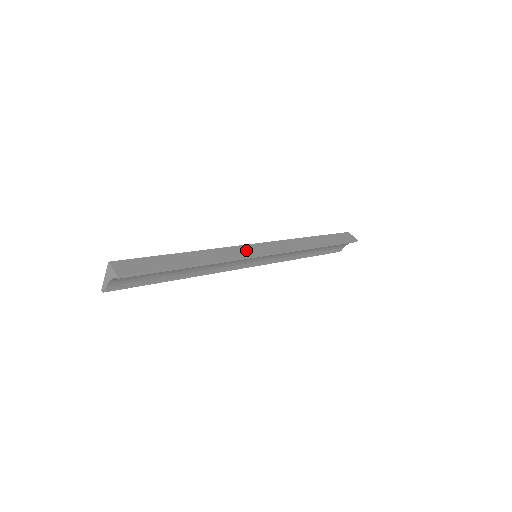
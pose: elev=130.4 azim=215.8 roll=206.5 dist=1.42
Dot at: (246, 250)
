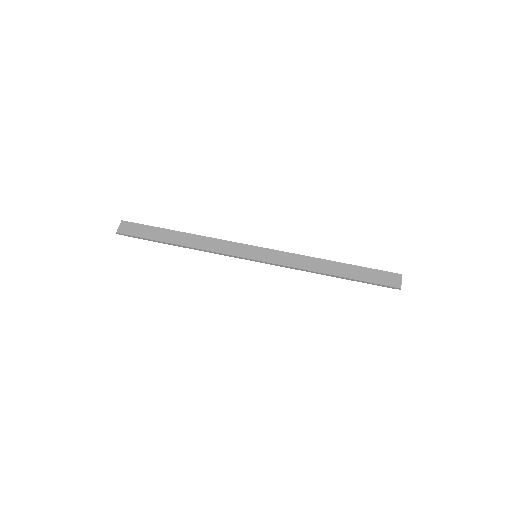
Dot at: (237, 249)
